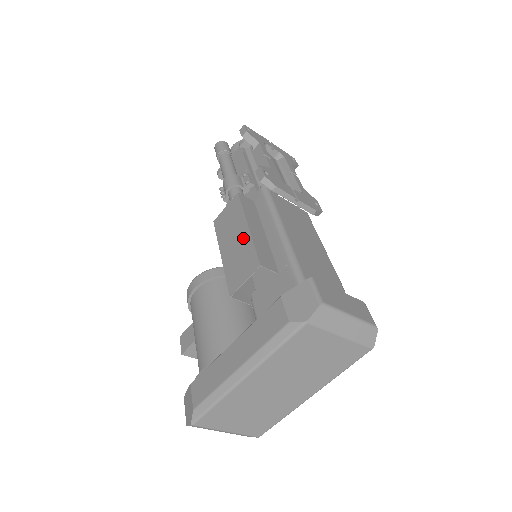
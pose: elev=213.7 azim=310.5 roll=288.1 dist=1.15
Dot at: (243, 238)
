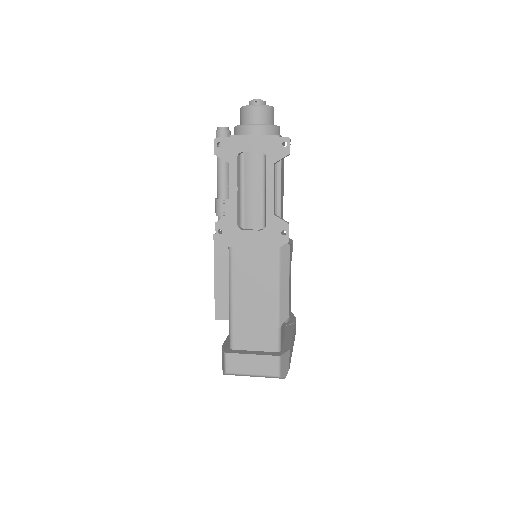
Dot at: occluded
